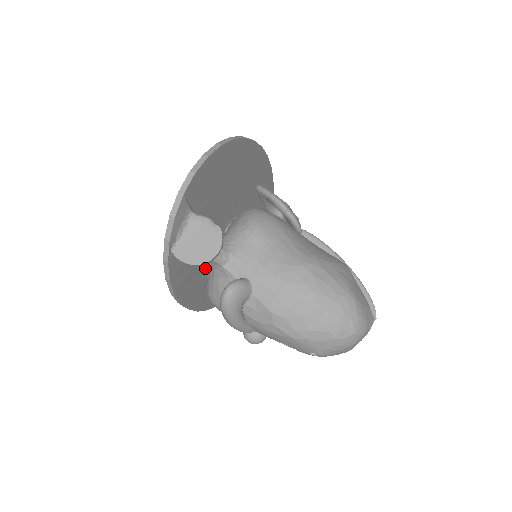
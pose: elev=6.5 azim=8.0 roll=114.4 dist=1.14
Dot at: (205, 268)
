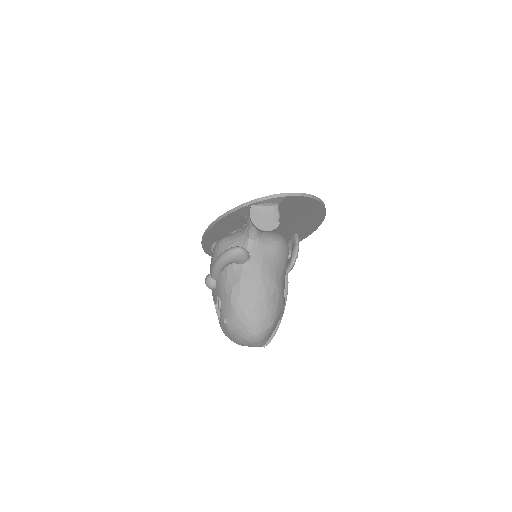
Dot at: (236, 229)
